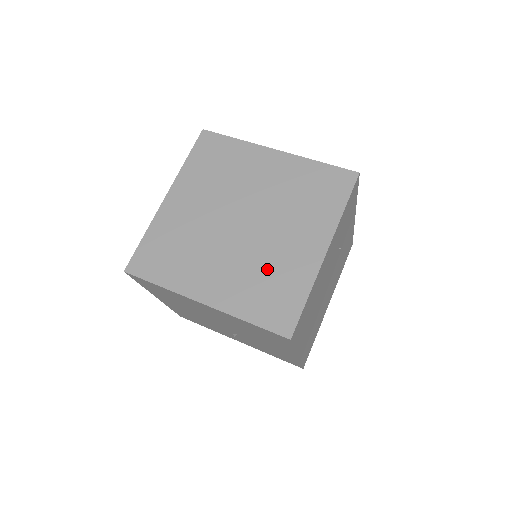
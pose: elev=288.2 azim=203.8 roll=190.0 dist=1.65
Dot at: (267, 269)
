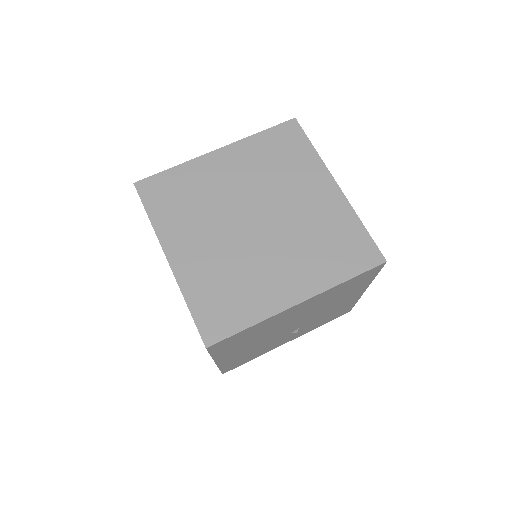
Dot at: (314, 234)
